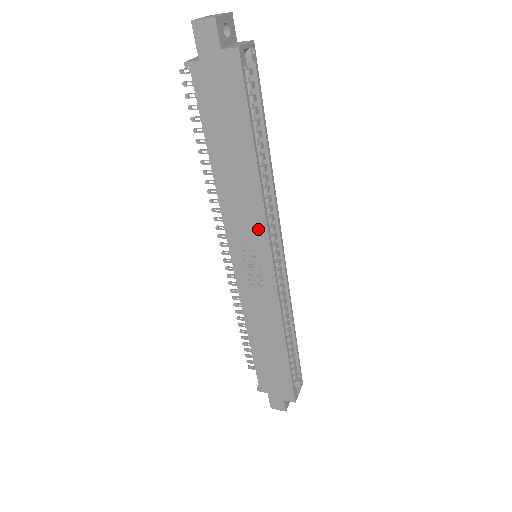
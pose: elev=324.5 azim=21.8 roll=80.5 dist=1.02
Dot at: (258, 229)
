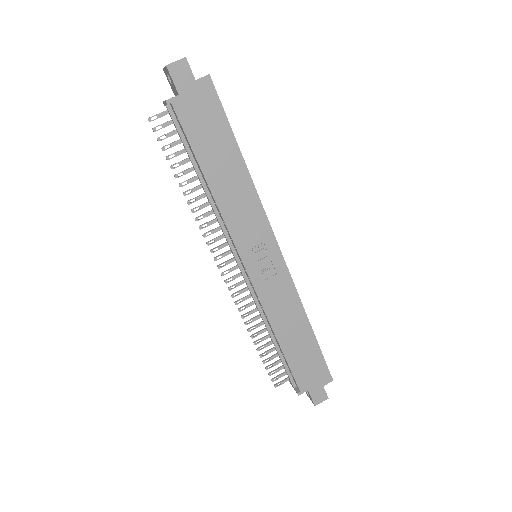
Dot at: (259, 221)
